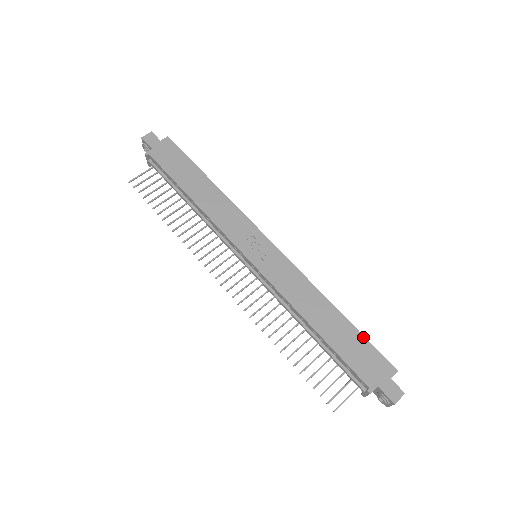
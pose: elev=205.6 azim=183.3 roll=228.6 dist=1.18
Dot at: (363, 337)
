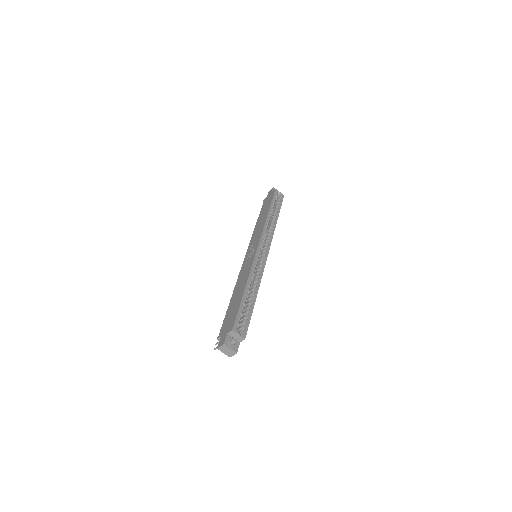
Dot at: (239, 306)
